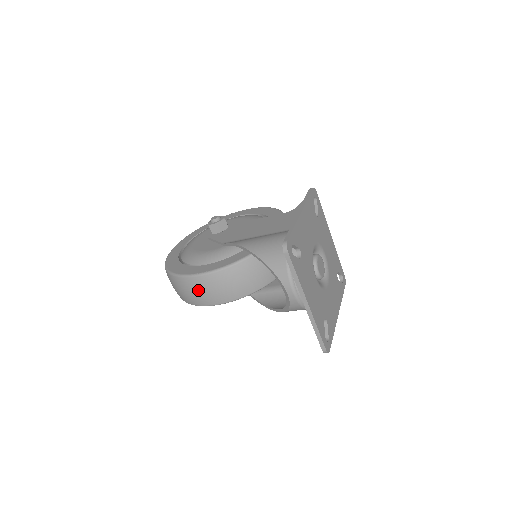
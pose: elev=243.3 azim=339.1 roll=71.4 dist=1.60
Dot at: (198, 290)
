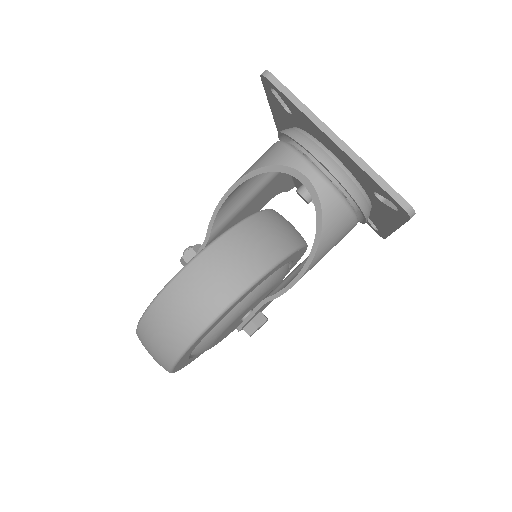
Dot at: (187, 297)
